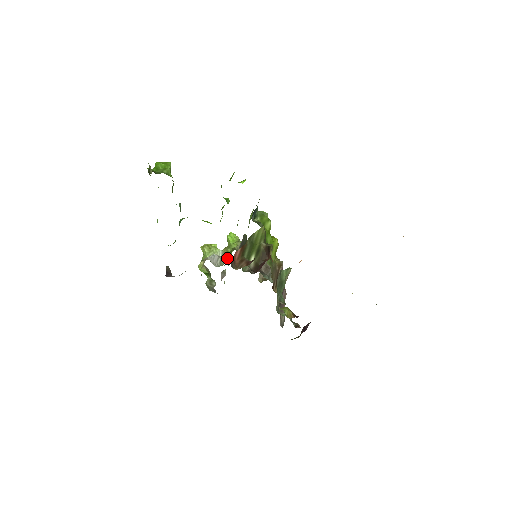
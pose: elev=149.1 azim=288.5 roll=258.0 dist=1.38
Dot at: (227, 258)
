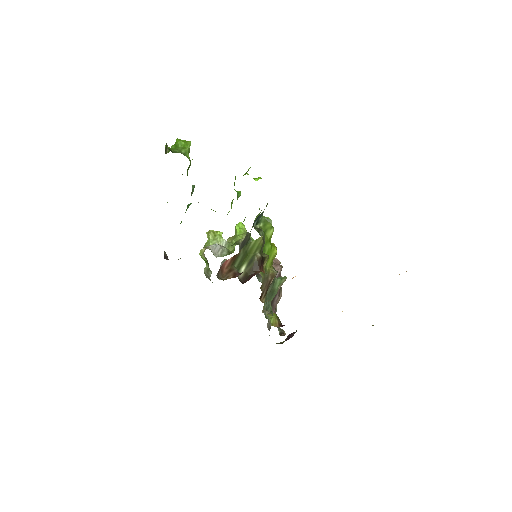
Dot at: (230, 249)
